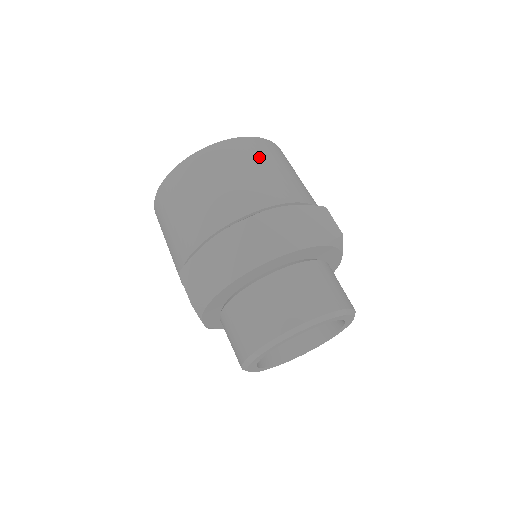
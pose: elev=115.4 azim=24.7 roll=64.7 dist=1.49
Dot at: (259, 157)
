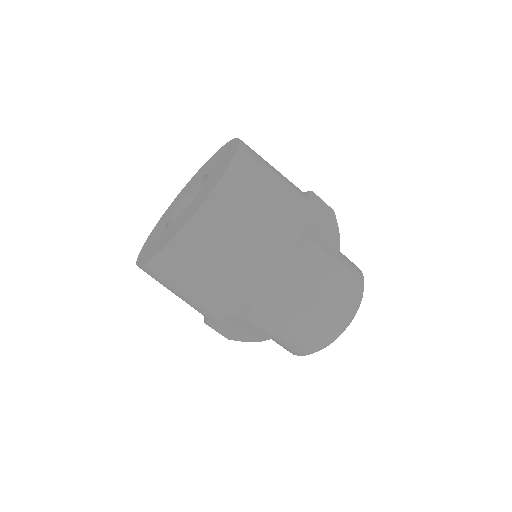
Dot at: (262, 168)
